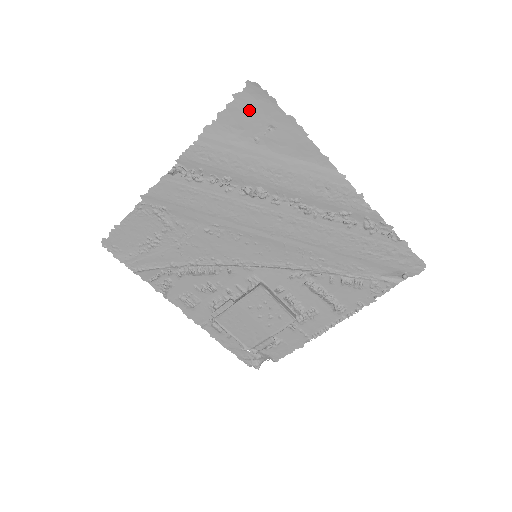
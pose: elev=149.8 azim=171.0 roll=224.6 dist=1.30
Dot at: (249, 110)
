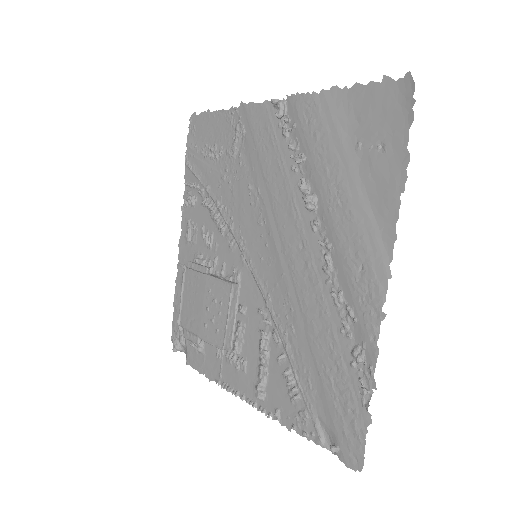
Dot at: (382, 107)
